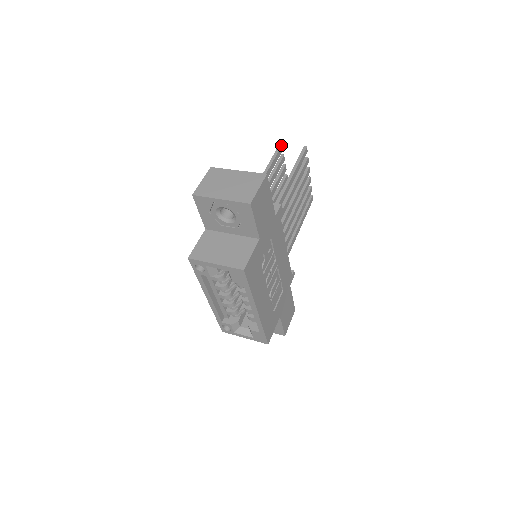
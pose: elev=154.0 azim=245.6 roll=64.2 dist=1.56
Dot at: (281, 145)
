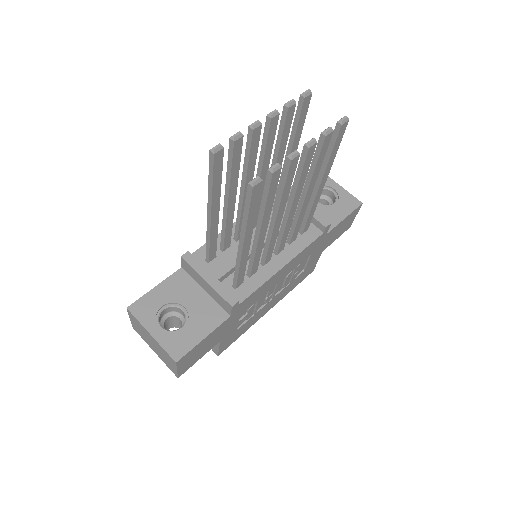
Dot at: (212, 156)
